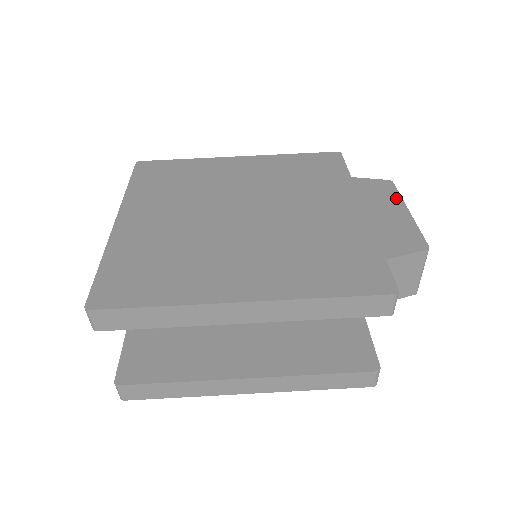
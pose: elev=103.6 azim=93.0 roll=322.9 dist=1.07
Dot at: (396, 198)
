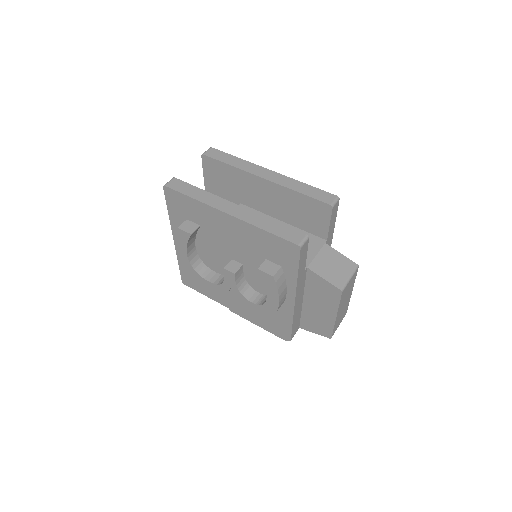
Dot at: occluded
